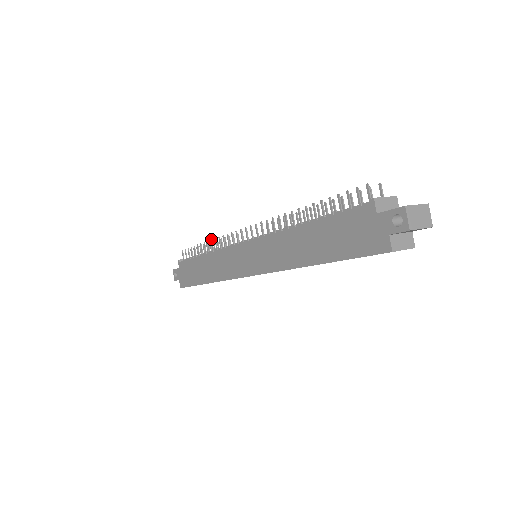
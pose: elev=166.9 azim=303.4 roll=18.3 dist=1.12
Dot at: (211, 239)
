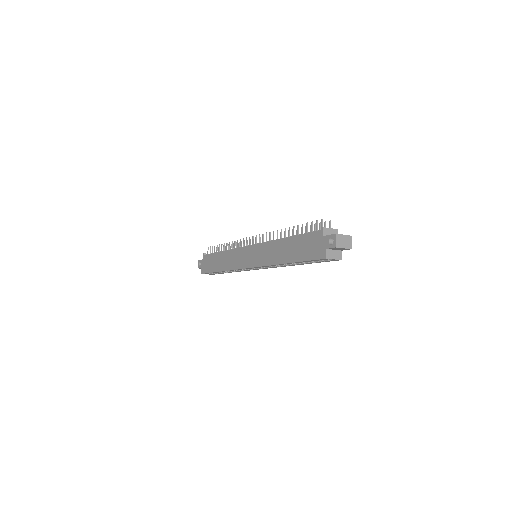
Dot at: occluded
